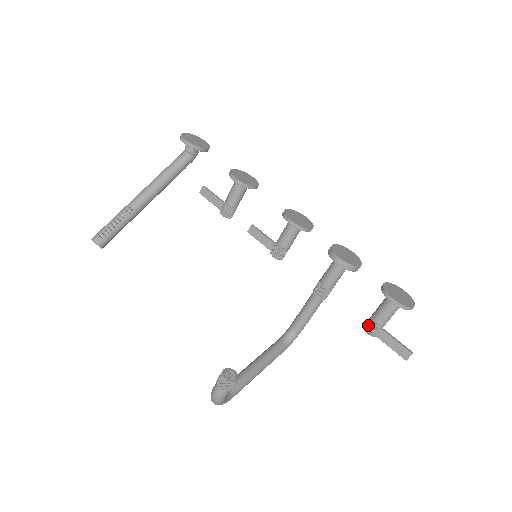
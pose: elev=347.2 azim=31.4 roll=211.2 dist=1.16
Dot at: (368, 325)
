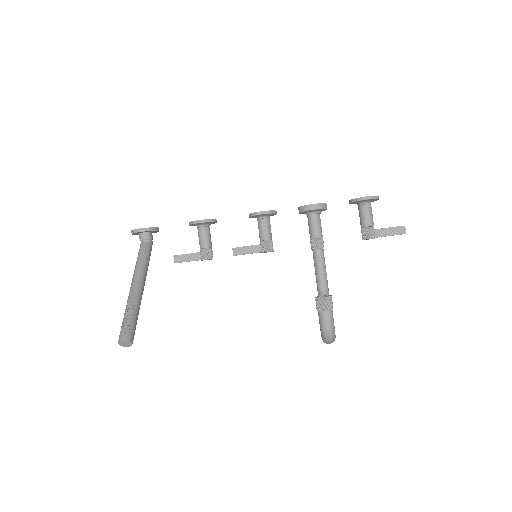
Dot at: (365, 233)
